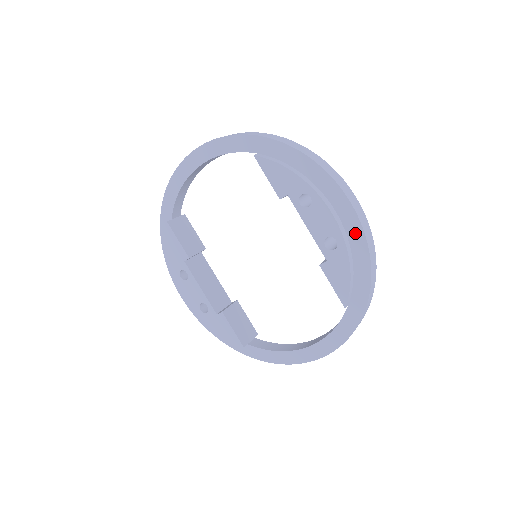
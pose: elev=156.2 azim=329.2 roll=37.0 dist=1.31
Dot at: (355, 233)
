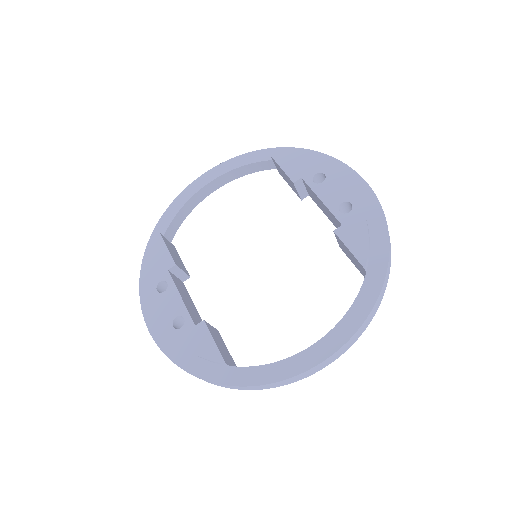
Dot at: (368, 200)
